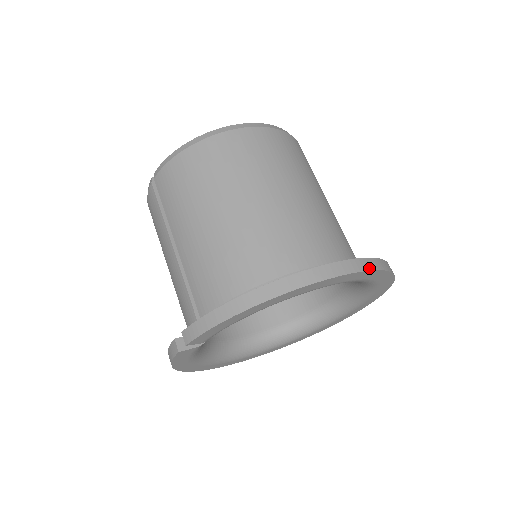
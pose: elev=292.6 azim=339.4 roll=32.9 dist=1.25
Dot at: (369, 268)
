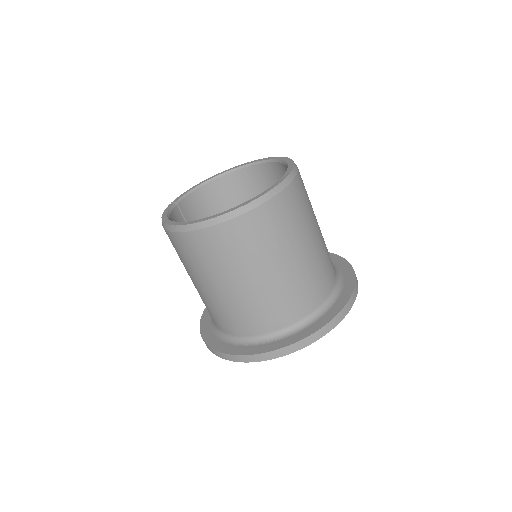
Dot at: (257, 360)
